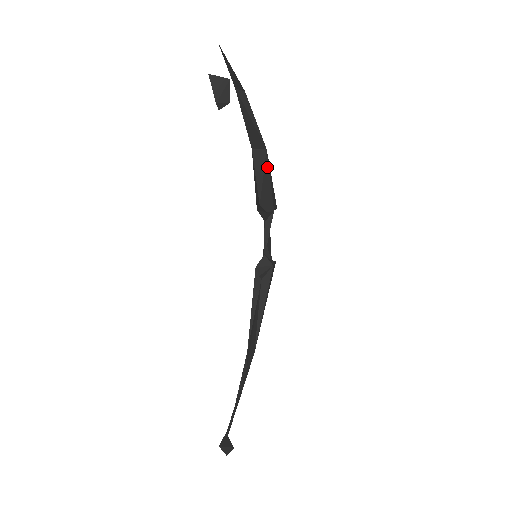
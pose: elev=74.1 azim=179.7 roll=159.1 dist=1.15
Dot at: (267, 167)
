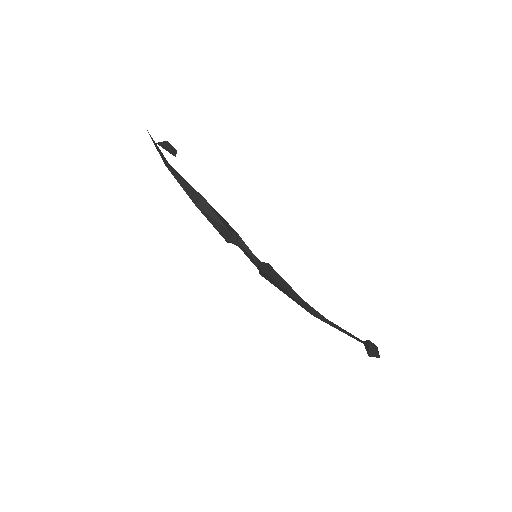
Dot at: (212, 207)
